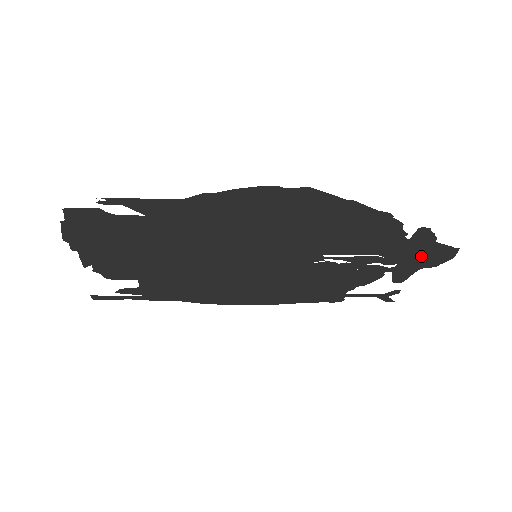
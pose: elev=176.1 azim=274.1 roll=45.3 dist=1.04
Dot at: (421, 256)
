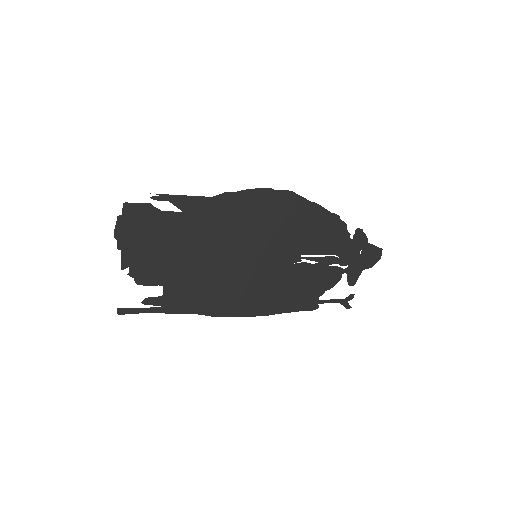
Dot at: (362, 257)
